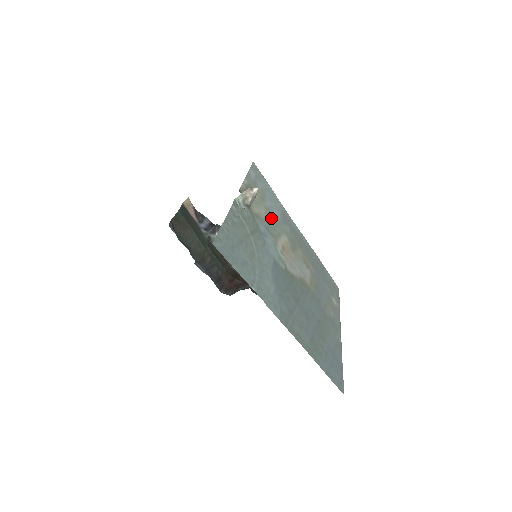
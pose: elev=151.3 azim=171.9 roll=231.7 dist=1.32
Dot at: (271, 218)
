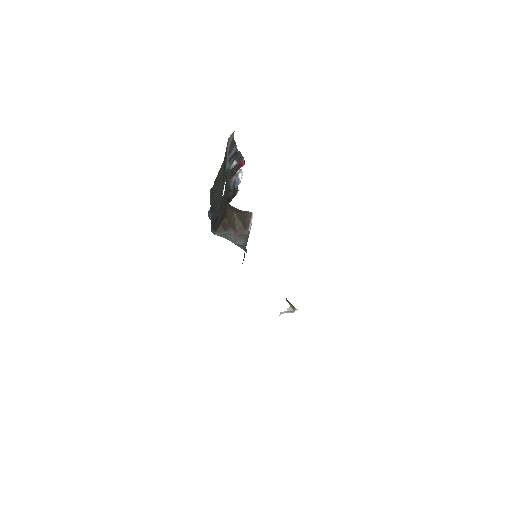
Dot at: occluded
